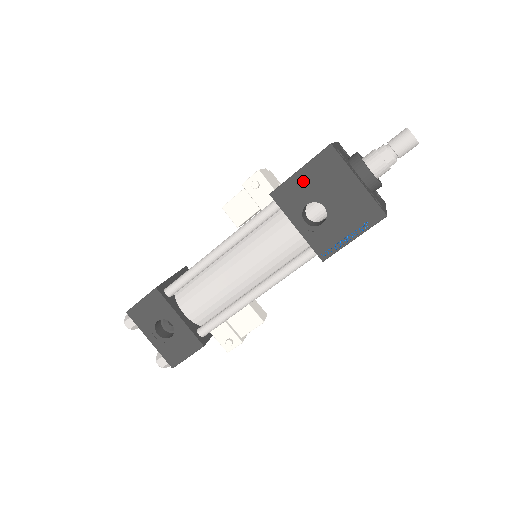
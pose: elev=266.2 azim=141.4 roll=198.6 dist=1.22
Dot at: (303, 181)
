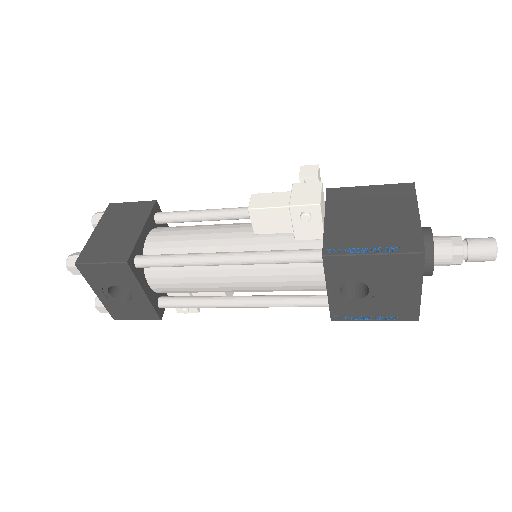
Dot at: (368, 264)
